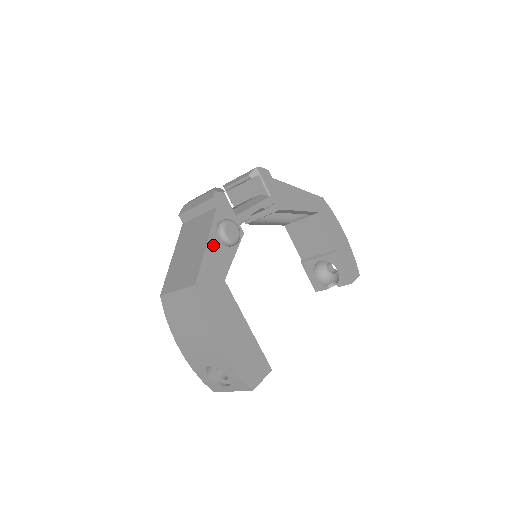
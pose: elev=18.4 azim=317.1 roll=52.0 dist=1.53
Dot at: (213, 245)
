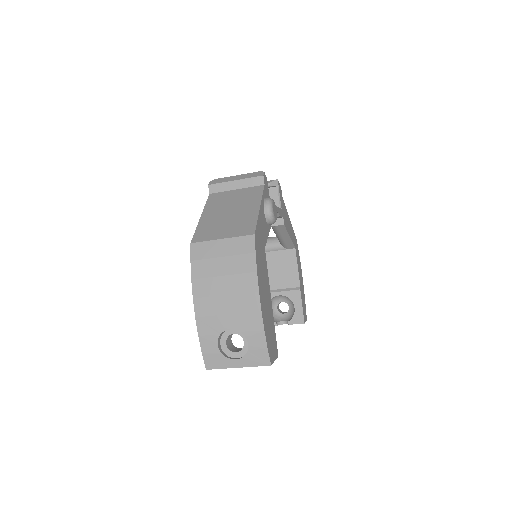
Dot at: (262, 212)
